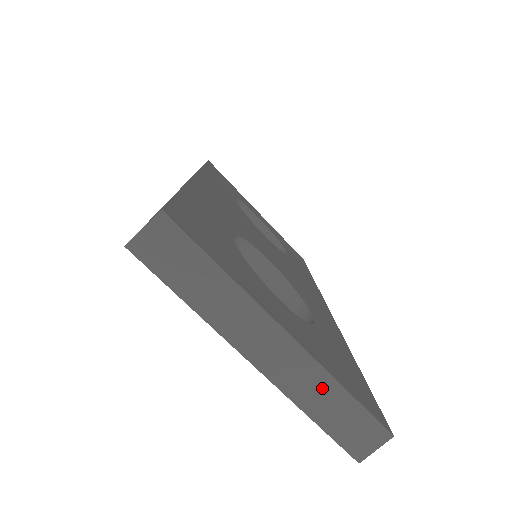
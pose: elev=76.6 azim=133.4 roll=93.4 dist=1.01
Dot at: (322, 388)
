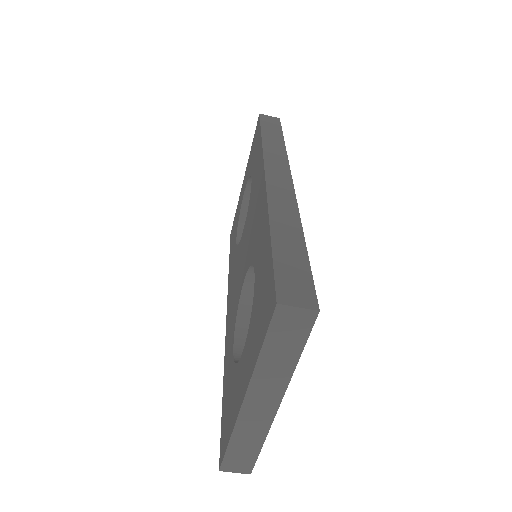
Dot at: (255, 435)
